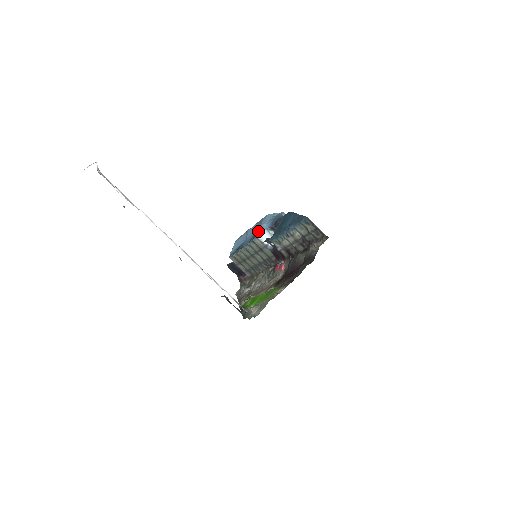
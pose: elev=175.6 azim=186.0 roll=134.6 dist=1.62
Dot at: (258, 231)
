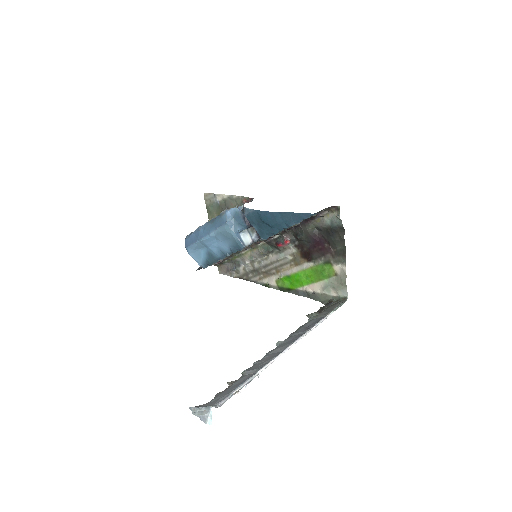
Dot at: (238, 242)
